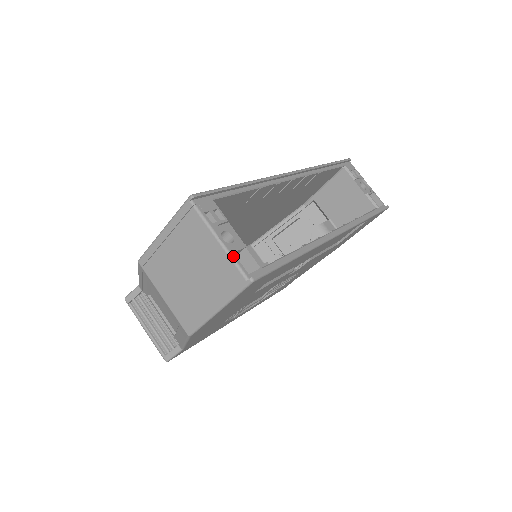
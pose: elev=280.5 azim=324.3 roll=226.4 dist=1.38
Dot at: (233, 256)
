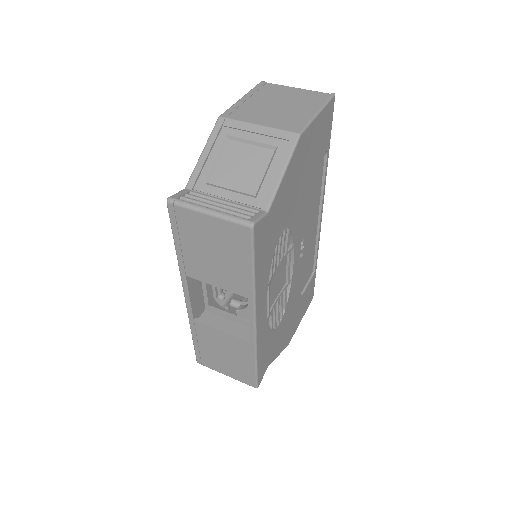
Dot at: (311, 92)
